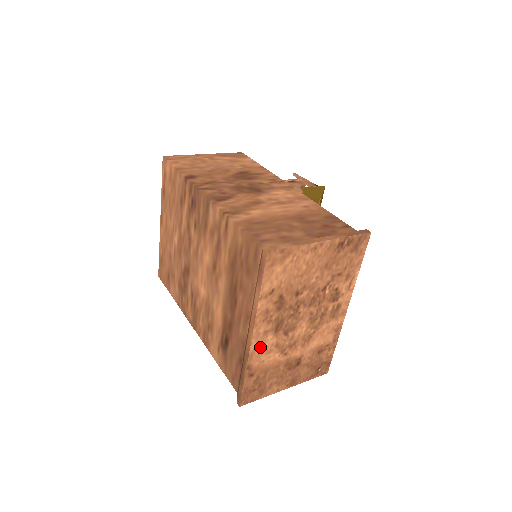
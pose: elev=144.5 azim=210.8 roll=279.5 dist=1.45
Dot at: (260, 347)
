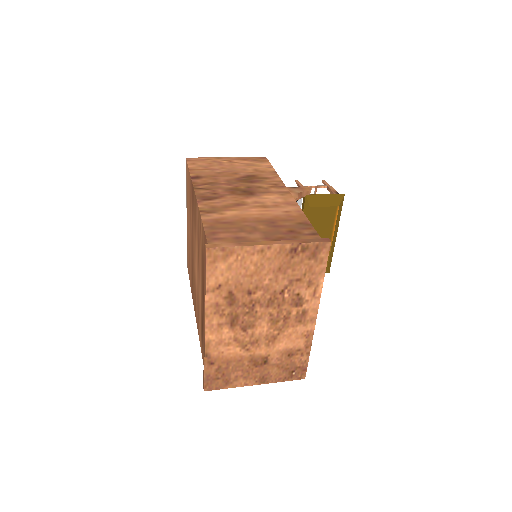
Dot at: (216, 338)
